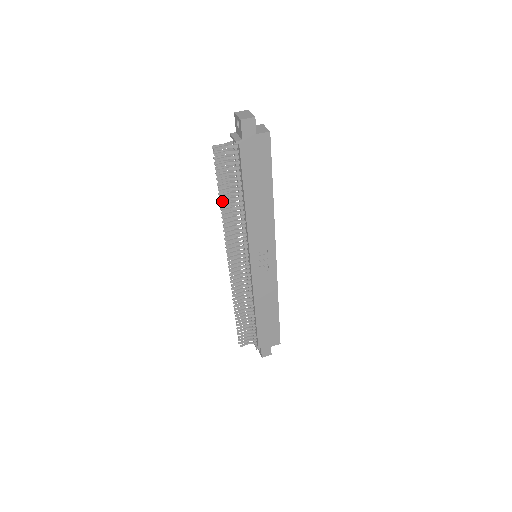
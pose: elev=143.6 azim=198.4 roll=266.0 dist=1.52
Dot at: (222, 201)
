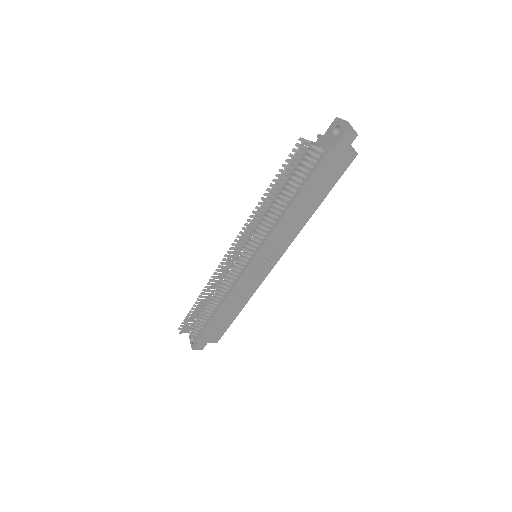
Dot at: (271, 193)
